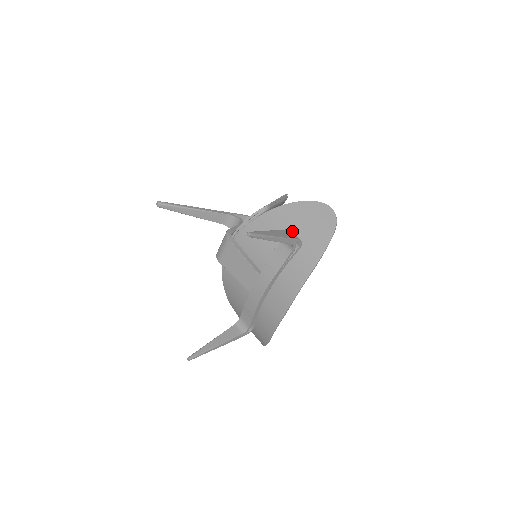
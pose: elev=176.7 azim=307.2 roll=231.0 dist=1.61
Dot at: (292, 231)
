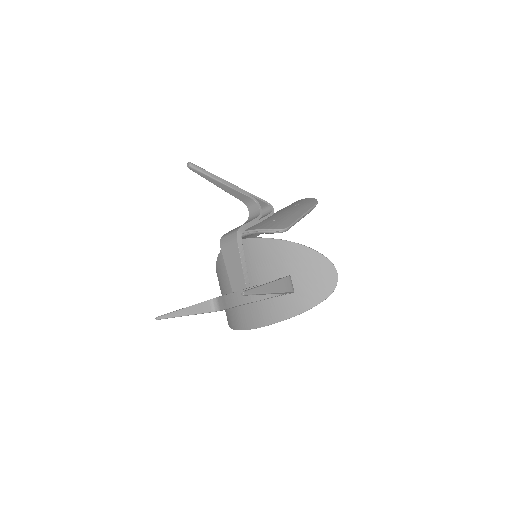
Dot at: (293, 273)
